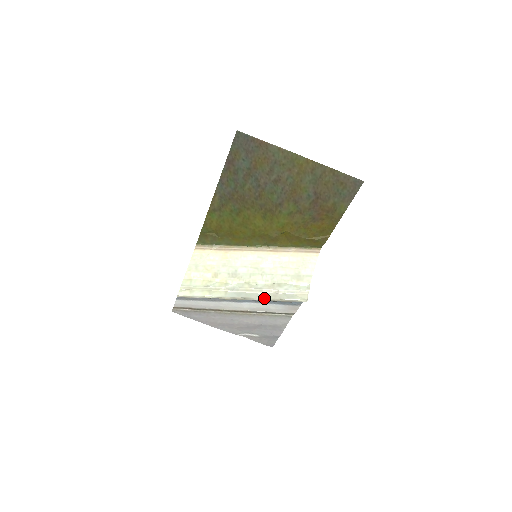
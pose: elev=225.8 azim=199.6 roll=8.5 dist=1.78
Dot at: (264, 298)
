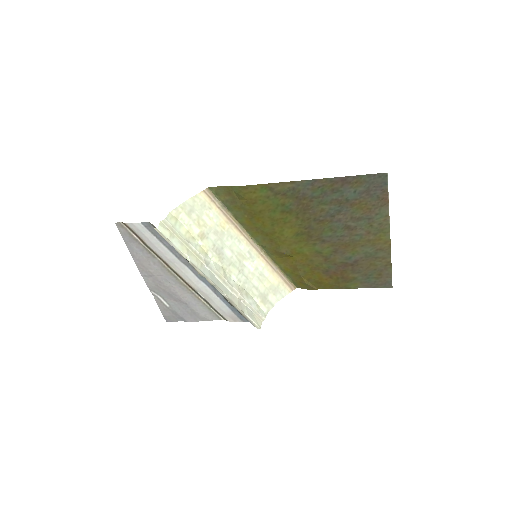
Dot at: (231, 299)
